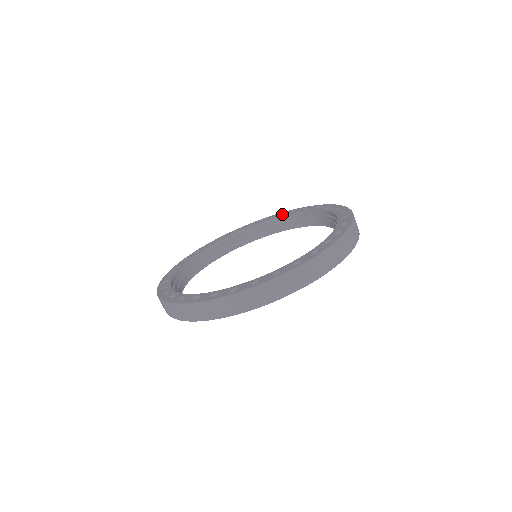
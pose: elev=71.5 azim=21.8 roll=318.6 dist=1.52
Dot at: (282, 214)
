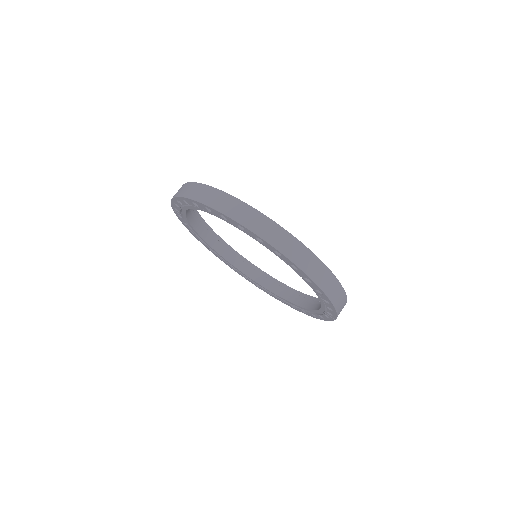
Dot at: occluded
